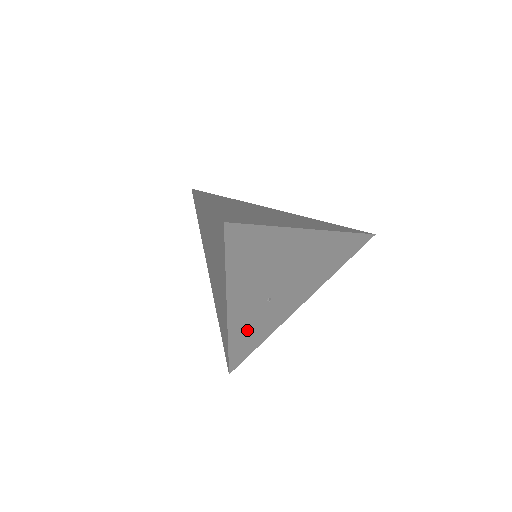
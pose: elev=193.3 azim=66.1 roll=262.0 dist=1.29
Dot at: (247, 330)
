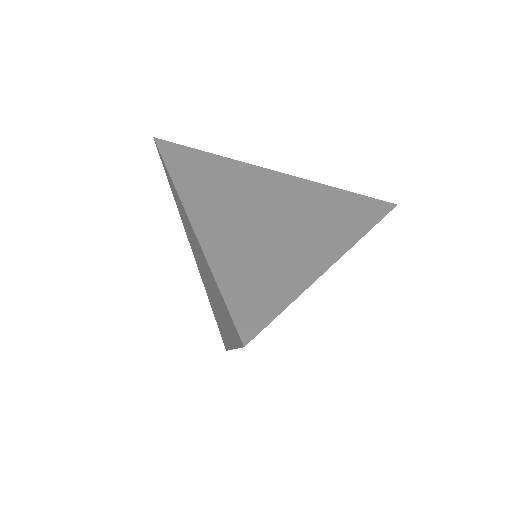
Dot at: occluded
